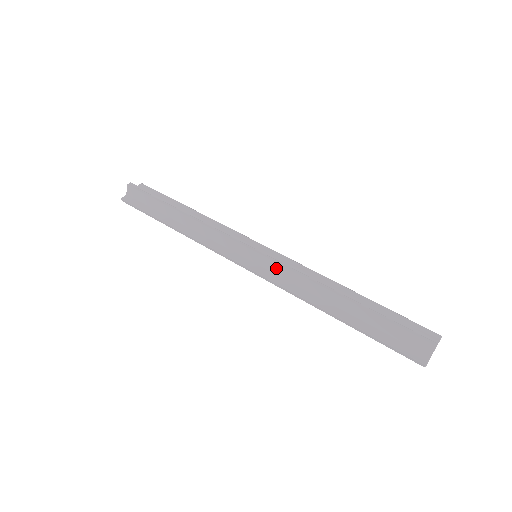
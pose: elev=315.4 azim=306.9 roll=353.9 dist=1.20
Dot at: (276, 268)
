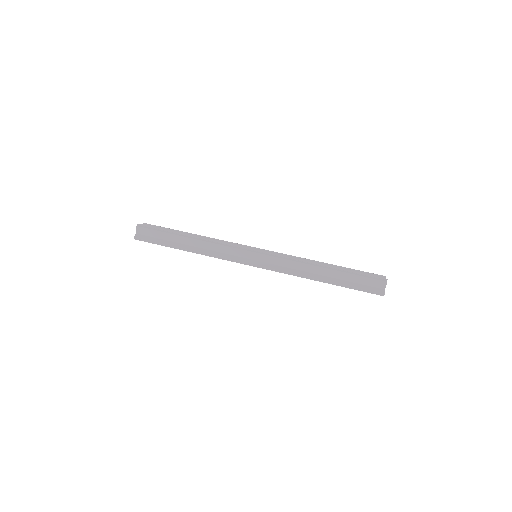
Dot at: (274, 260)
